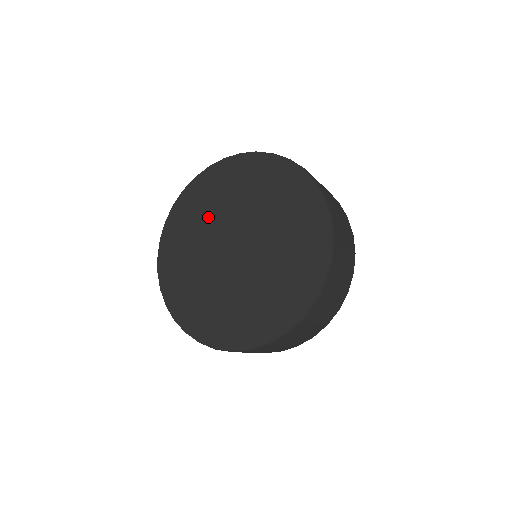
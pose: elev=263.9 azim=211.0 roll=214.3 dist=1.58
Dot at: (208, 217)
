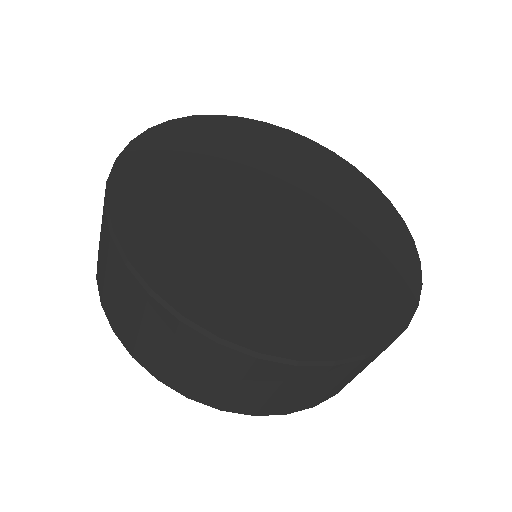
Dot at: (212, 169)
